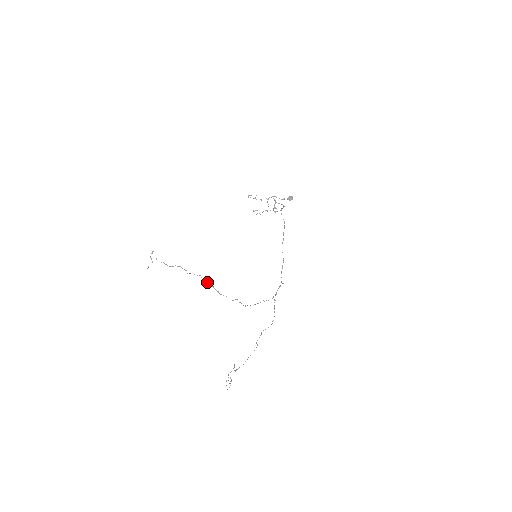
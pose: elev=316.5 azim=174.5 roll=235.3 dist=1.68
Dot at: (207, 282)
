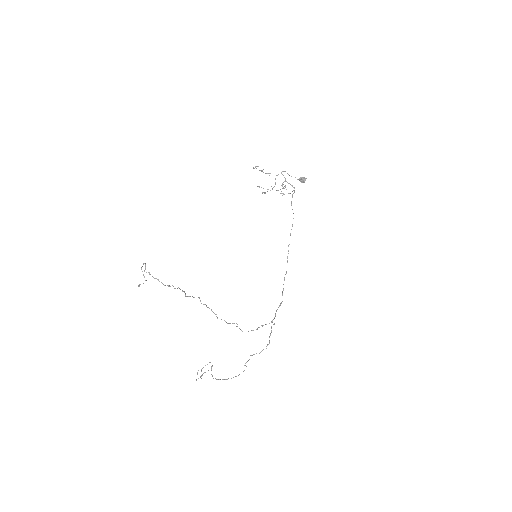
Dot at: (205, 304)
